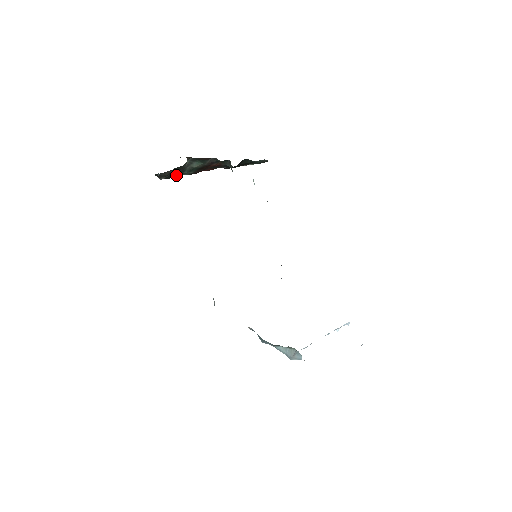
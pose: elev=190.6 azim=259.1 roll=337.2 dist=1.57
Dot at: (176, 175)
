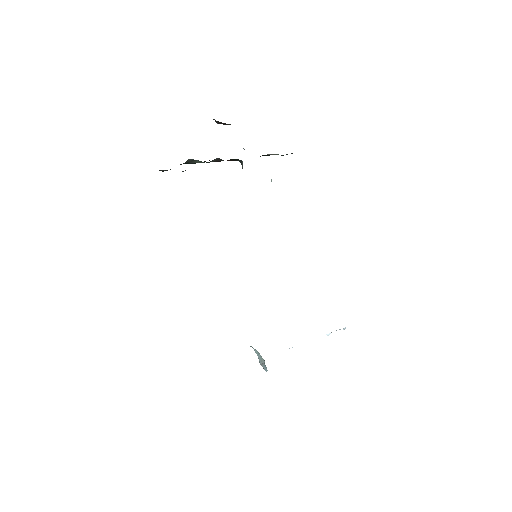
Dot at: occluded
